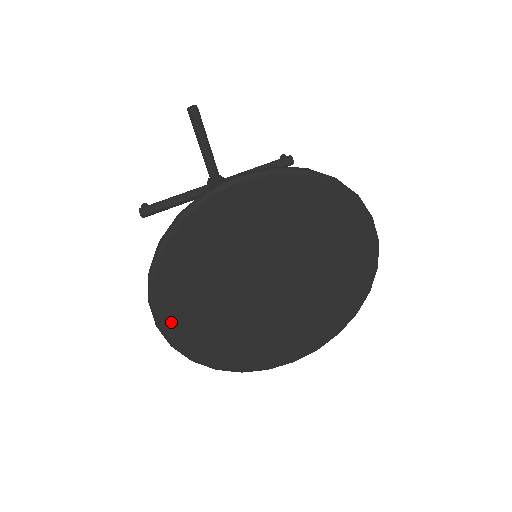
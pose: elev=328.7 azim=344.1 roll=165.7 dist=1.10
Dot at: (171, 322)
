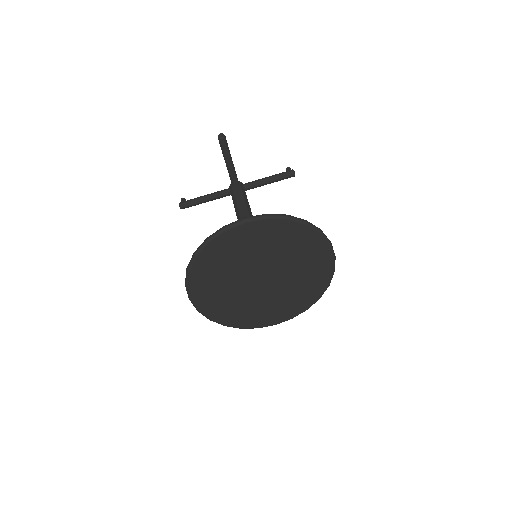
Dot at: (198, 298)
